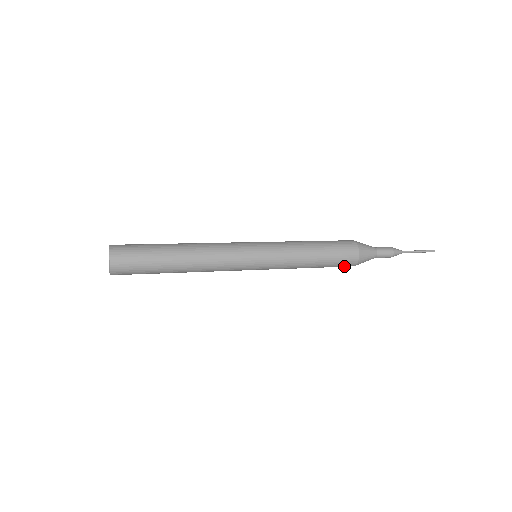
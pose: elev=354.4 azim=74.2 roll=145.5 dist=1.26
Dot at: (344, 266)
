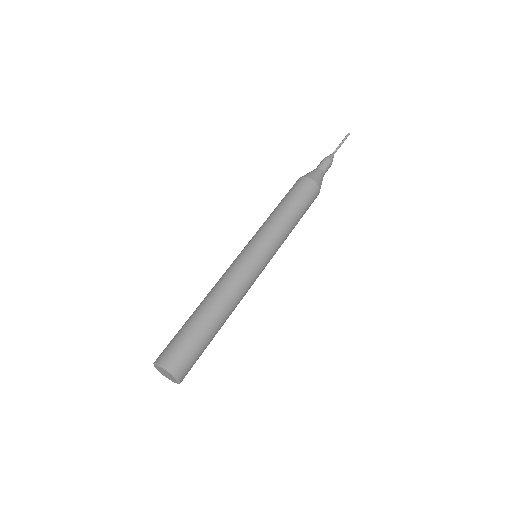
Dot at: occluded
